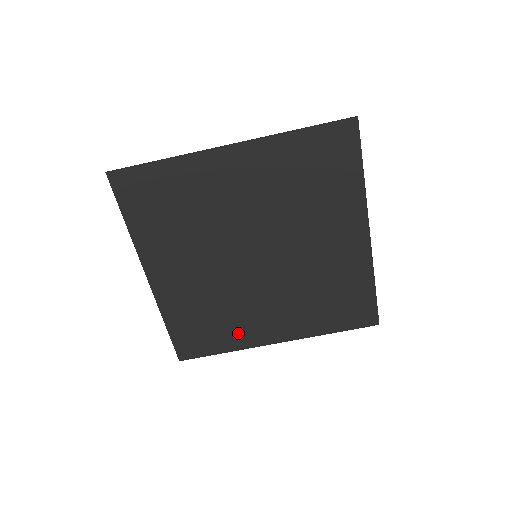
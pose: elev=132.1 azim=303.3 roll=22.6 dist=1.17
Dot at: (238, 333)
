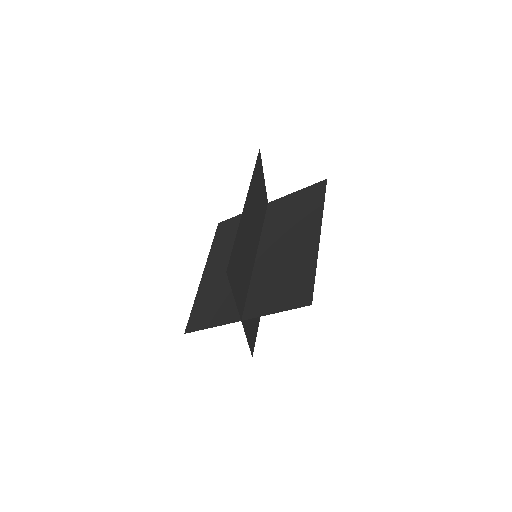
Dot at: (224, 311)
